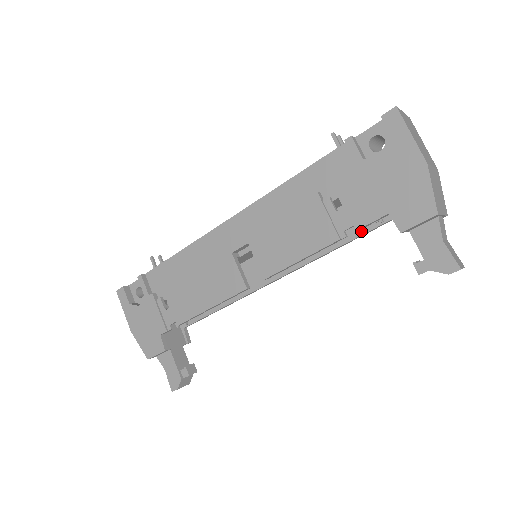
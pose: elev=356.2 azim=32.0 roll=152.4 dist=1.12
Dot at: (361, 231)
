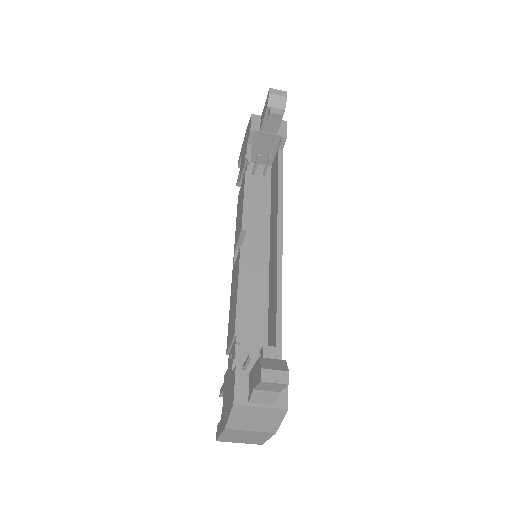
Dot at: (277, 174)
